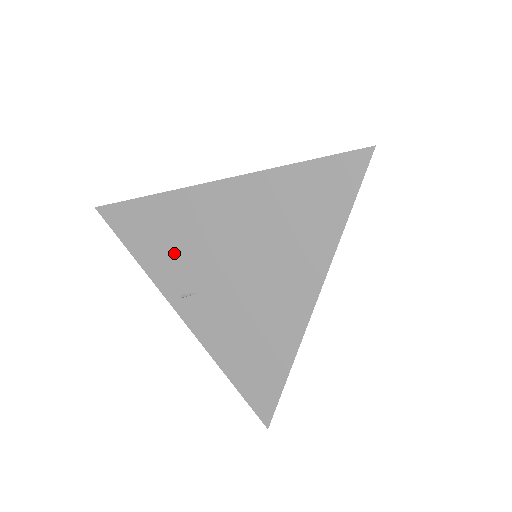
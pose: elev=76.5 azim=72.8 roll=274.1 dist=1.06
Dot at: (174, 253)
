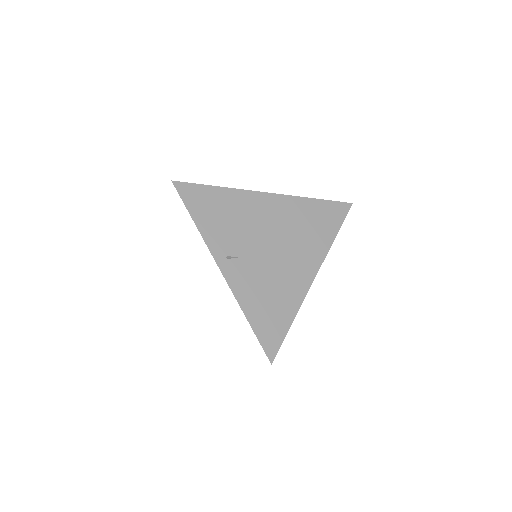
Dot at: (228, 227)
